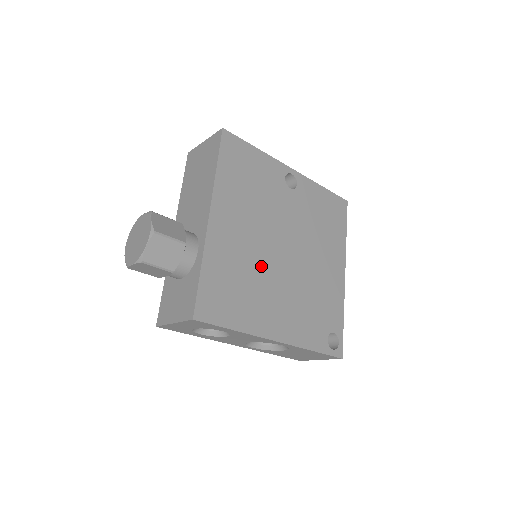
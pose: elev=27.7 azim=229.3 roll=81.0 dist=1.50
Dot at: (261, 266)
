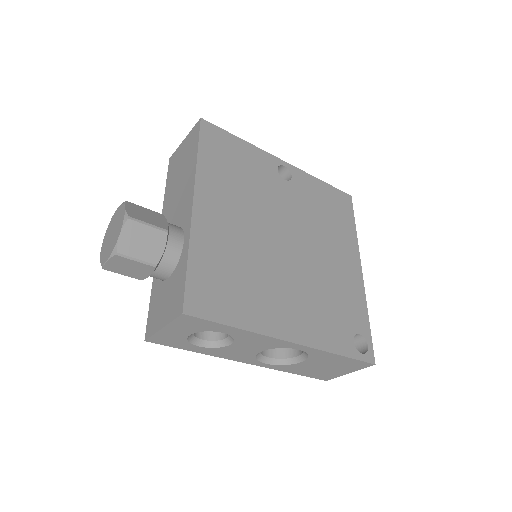
Dot at: (261, 257)
